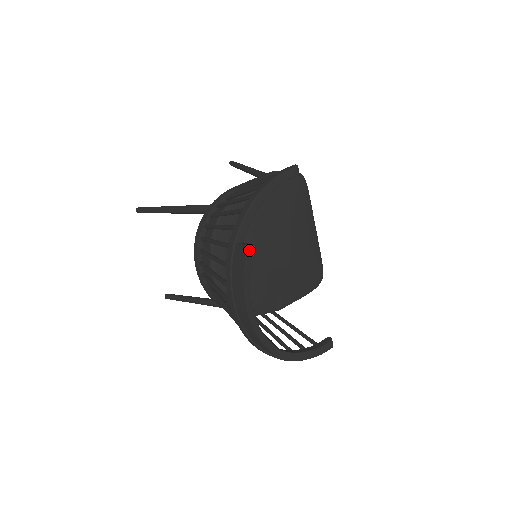
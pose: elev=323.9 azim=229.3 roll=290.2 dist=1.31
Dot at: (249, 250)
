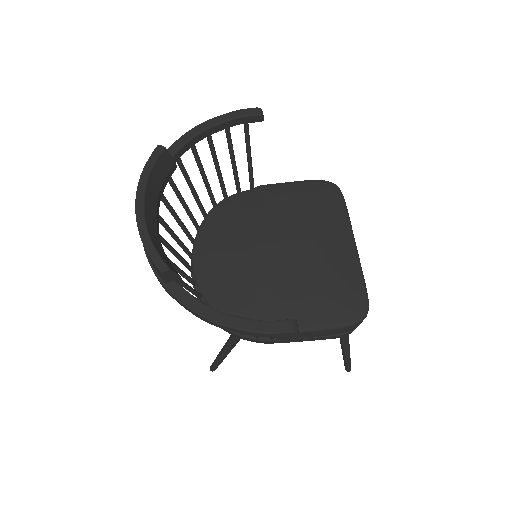
Dot at: (158, 148)
